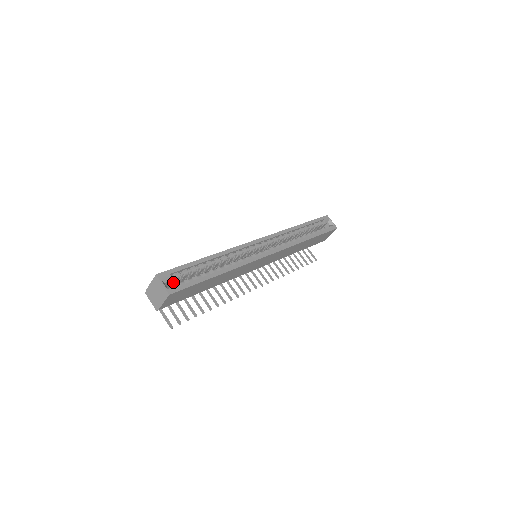
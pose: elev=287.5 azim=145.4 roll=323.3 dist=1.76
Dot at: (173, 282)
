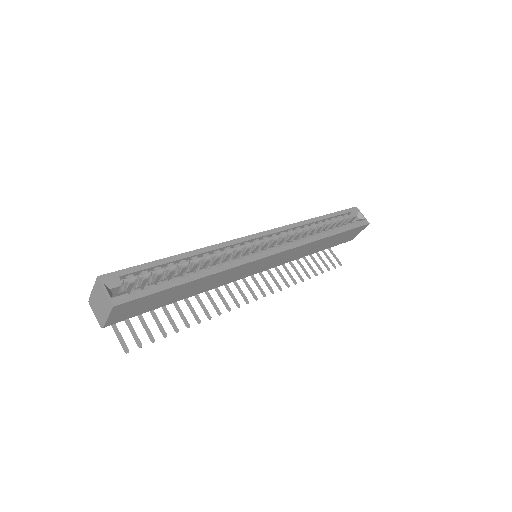
Dot at: (126, 288)
